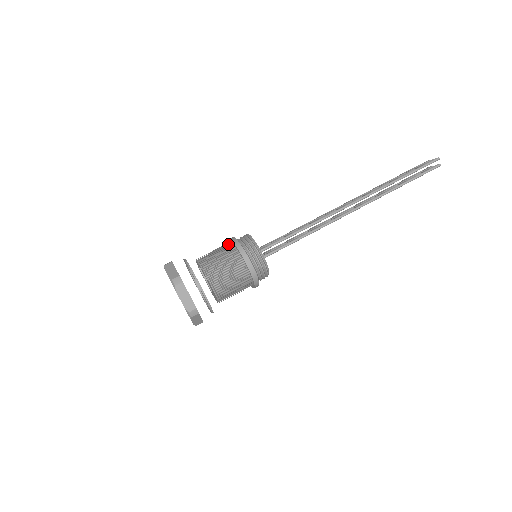
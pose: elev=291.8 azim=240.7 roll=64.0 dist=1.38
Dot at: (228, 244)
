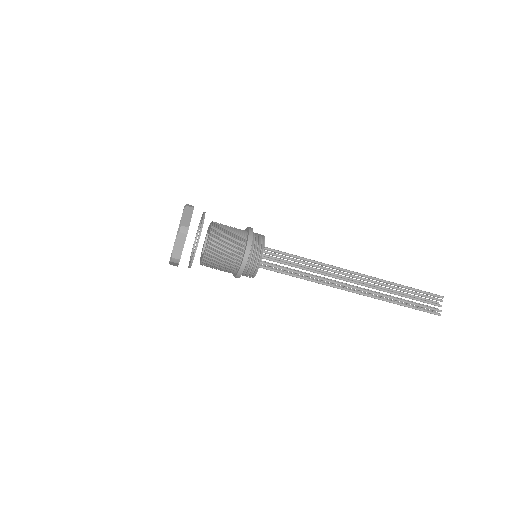
Dot at: (241, 252)
